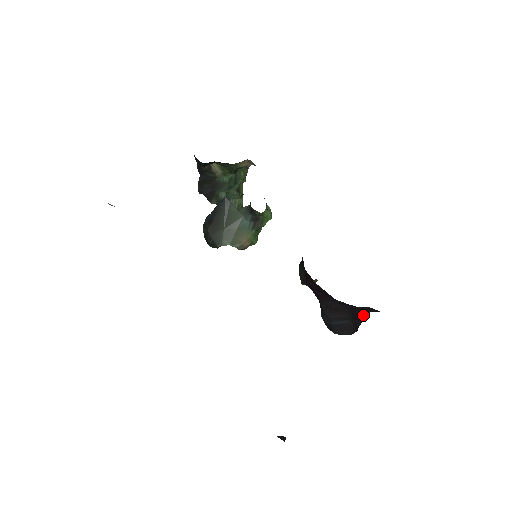
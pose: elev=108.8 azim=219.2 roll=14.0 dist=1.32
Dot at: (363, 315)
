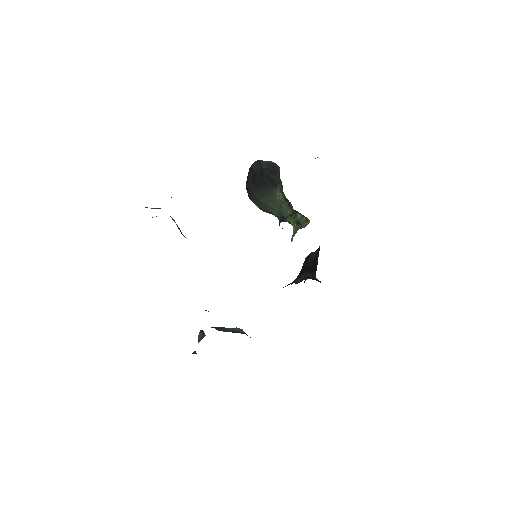
Dot at: occluded
